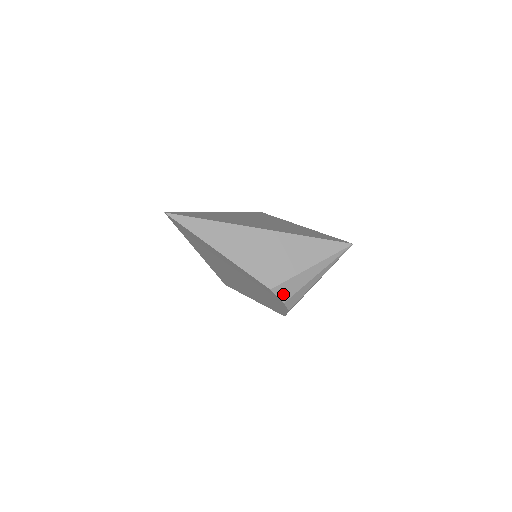
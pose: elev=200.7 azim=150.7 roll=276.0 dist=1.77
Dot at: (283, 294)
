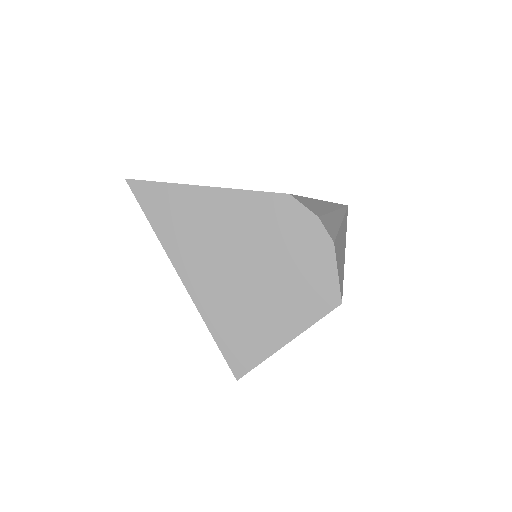
Dot at: (309, 208)
